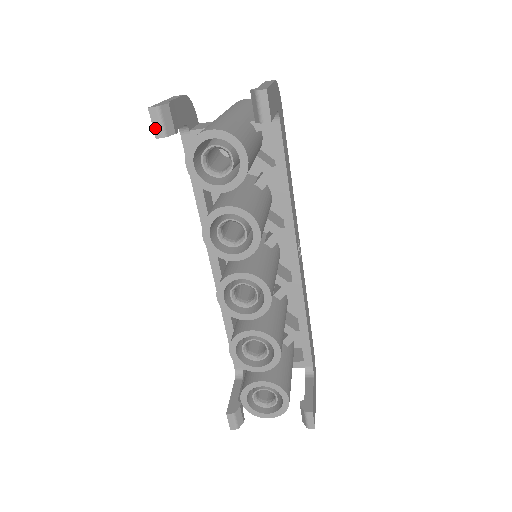
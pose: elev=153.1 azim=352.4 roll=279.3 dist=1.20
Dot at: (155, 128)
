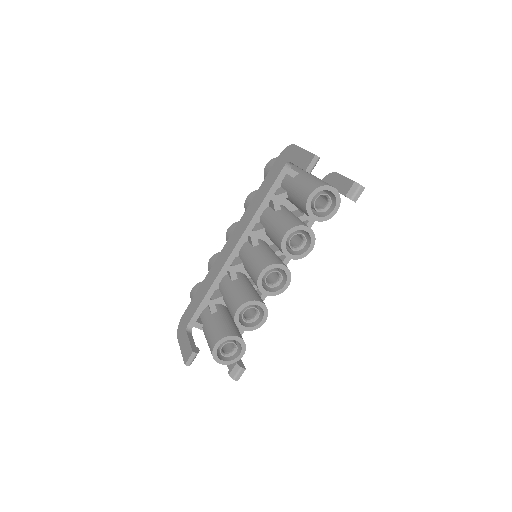
Dot at: (310, 166)
